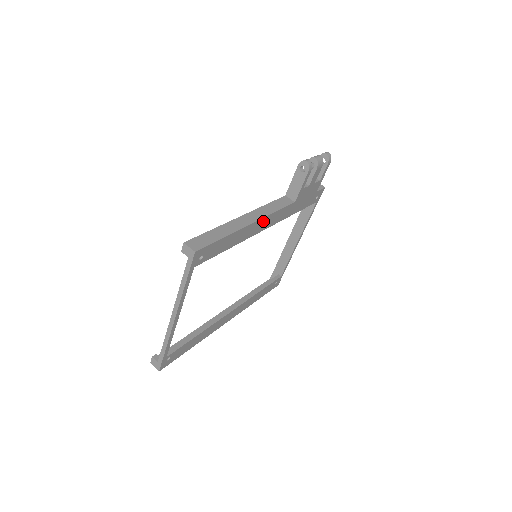
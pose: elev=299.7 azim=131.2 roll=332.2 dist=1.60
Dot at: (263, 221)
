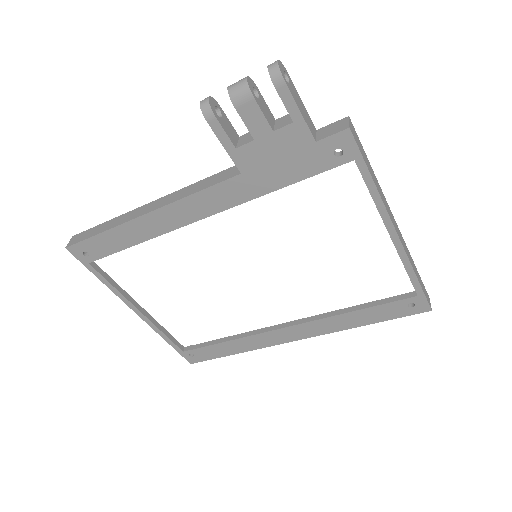
Dot at: (174, 209)
